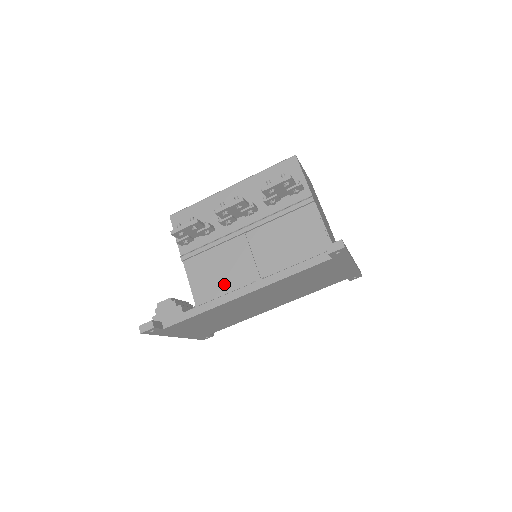
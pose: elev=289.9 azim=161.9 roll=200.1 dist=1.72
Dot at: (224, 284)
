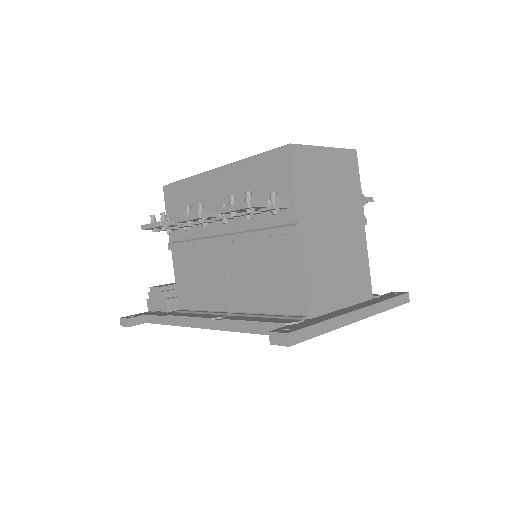
Dot at: (200, 296)
